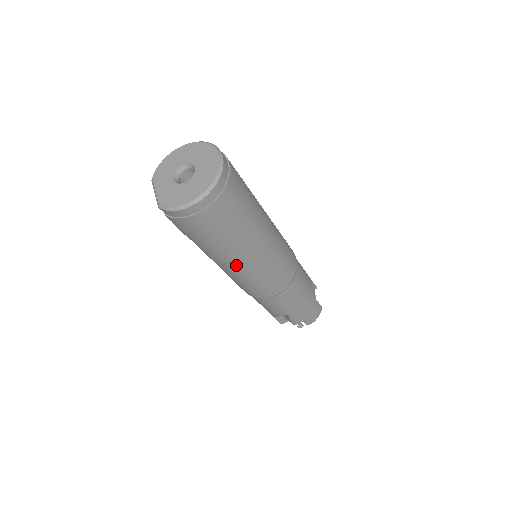
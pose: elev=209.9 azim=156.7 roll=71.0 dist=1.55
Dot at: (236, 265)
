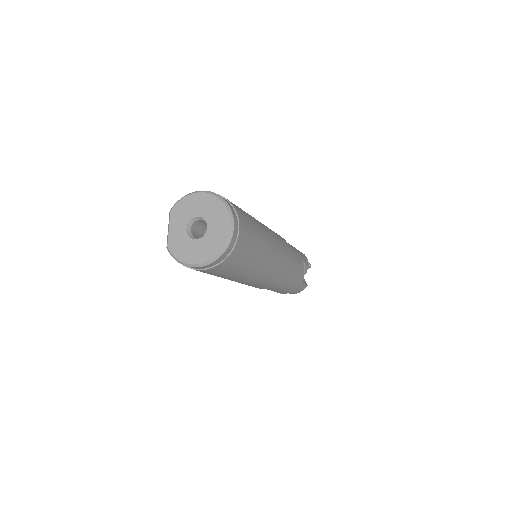
Dot at: occluded
